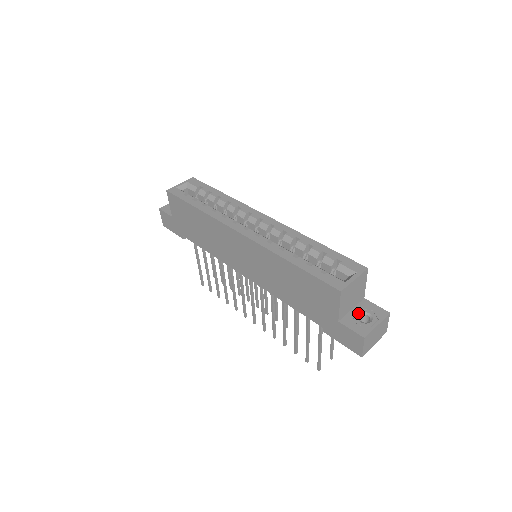
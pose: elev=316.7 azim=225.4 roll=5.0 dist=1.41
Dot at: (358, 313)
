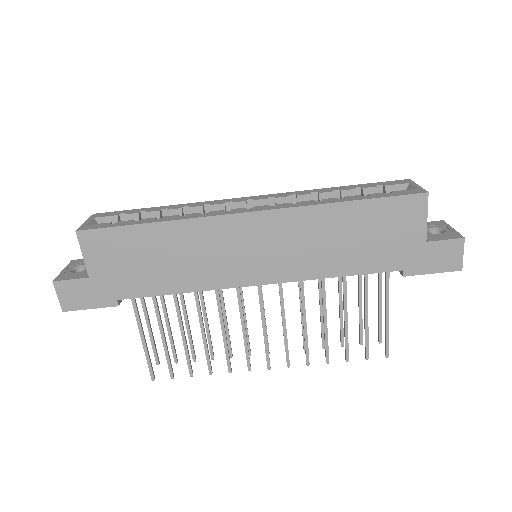
Dot at: occluded
